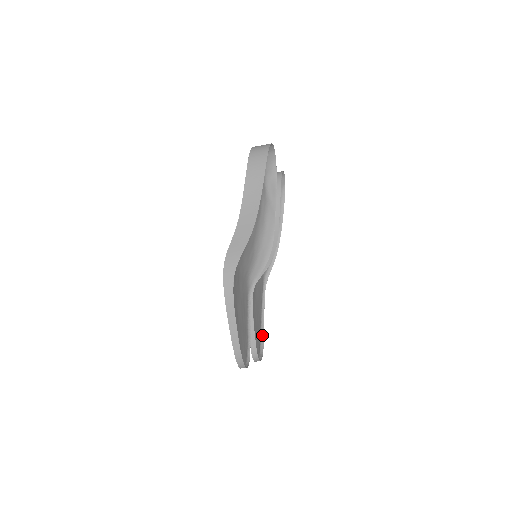
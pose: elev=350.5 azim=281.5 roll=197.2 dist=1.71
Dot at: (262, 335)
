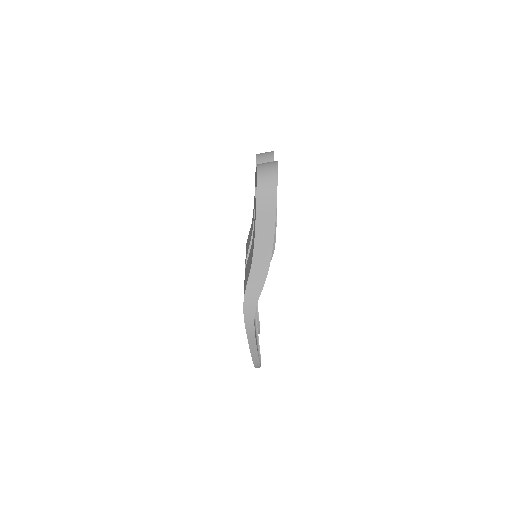
Dot at: occluded
